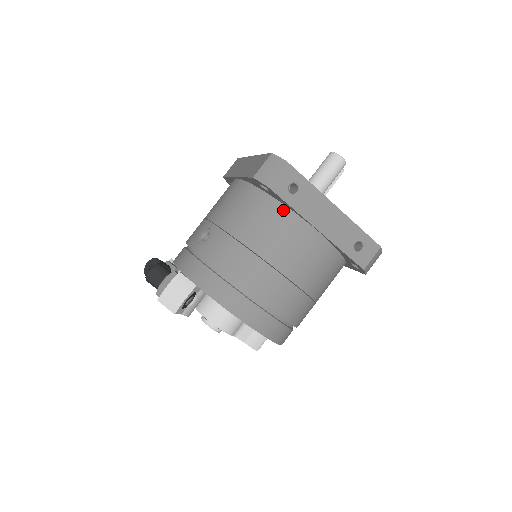
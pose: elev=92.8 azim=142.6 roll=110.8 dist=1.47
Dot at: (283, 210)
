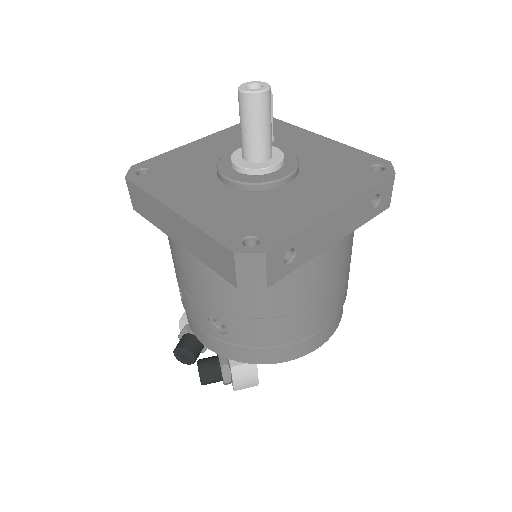
Dot at: occluded
